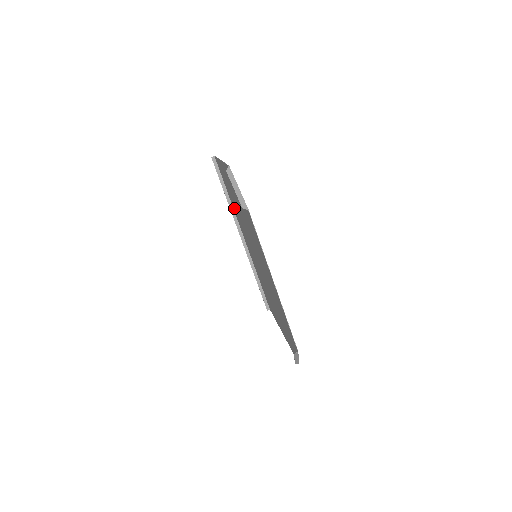
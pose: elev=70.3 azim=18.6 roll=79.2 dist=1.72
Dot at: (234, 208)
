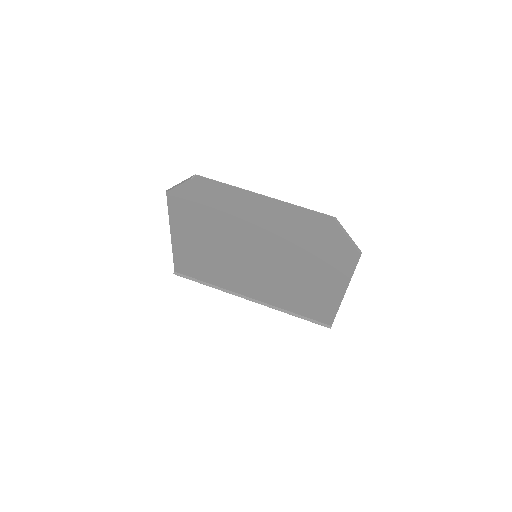
Dot at: (219, 279)
